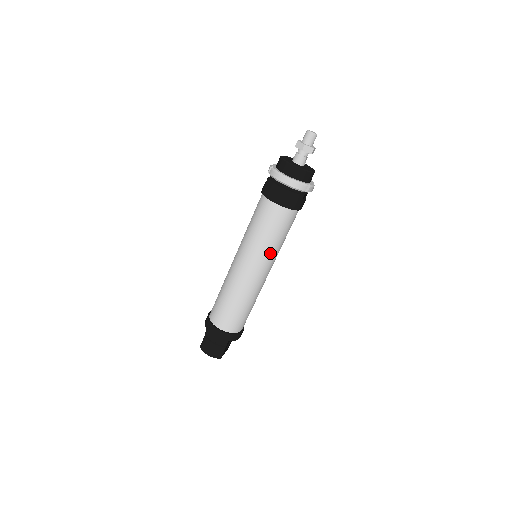
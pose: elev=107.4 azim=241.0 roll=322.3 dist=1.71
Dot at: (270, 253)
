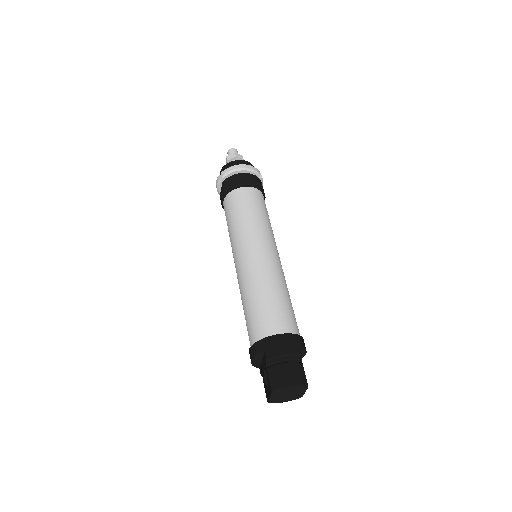
Dot at: (270, 231)
